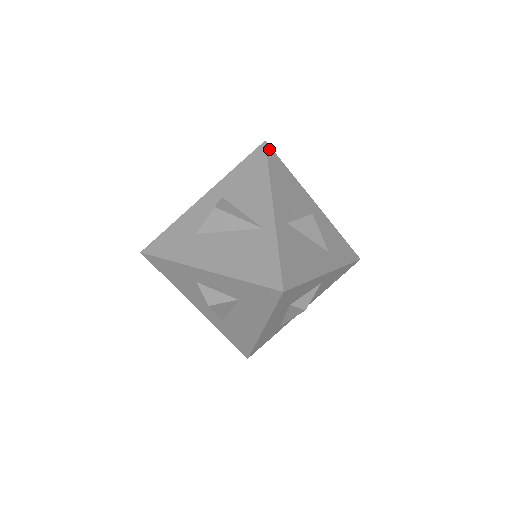
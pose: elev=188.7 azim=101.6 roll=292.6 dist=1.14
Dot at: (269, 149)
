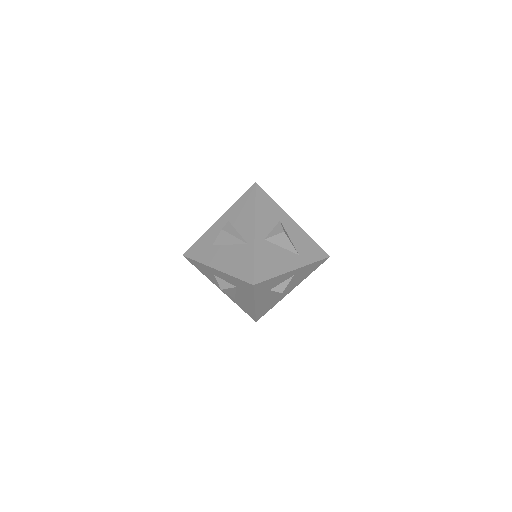
Dot at: (258, 188)
